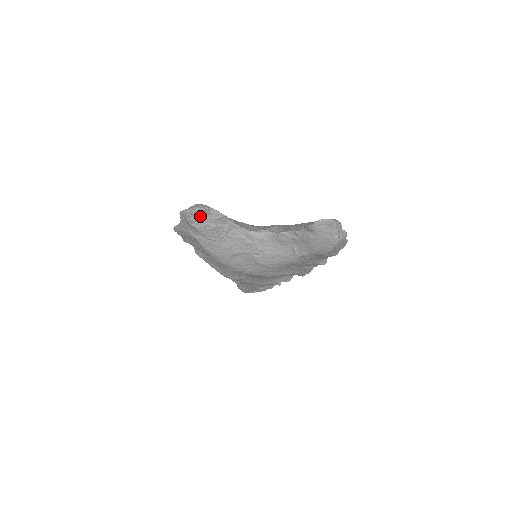
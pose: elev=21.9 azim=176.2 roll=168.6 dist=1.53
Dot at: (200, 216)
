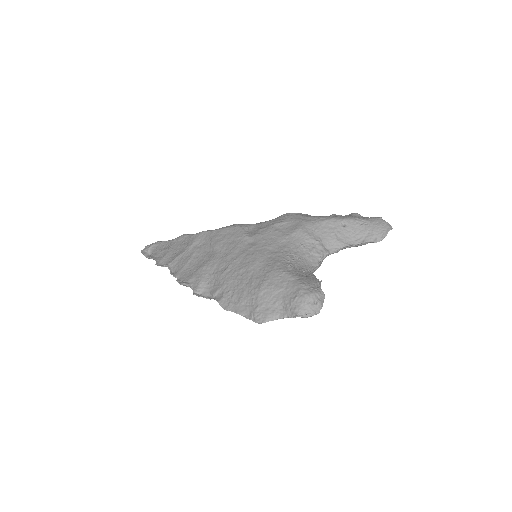
Dot at: occluded
